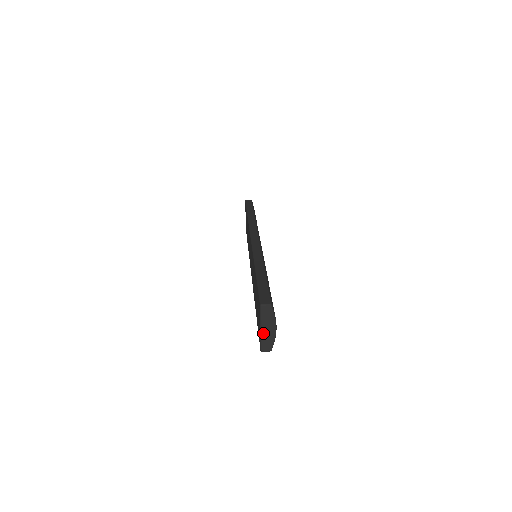
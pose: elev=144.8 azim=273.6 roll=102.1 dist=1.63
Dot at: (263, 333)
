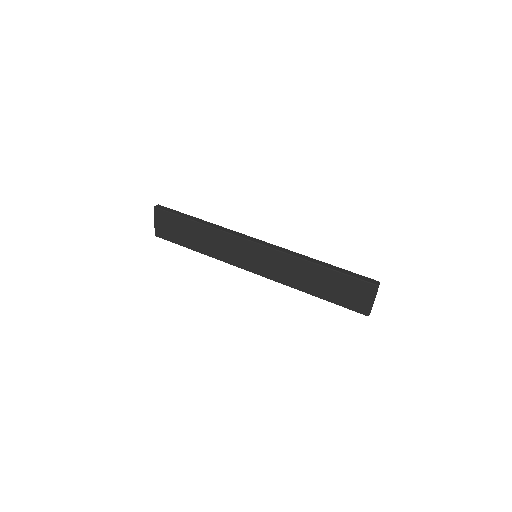
Dot at: occluded
